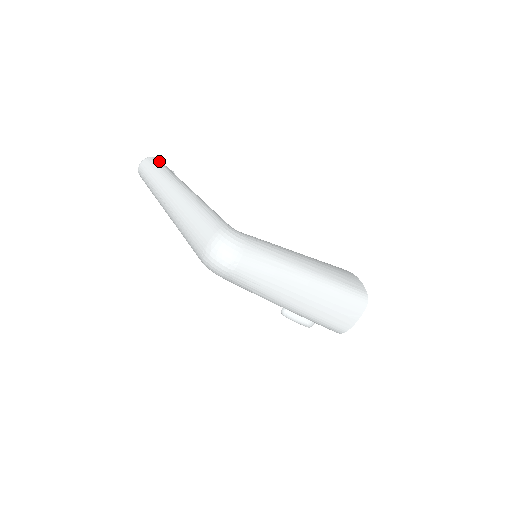
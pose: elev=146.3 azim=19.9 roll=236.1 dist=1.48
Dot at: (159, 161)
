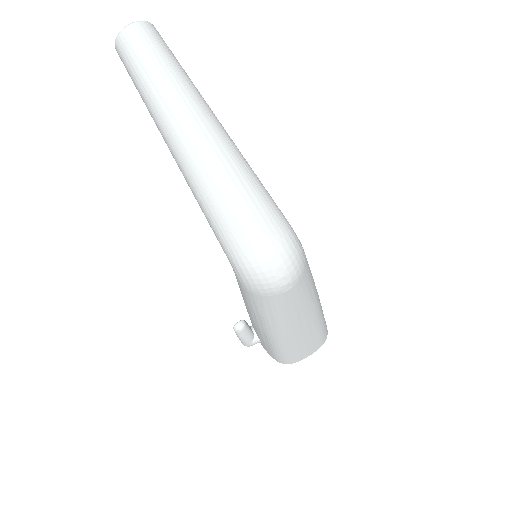
Dot at: occluded
